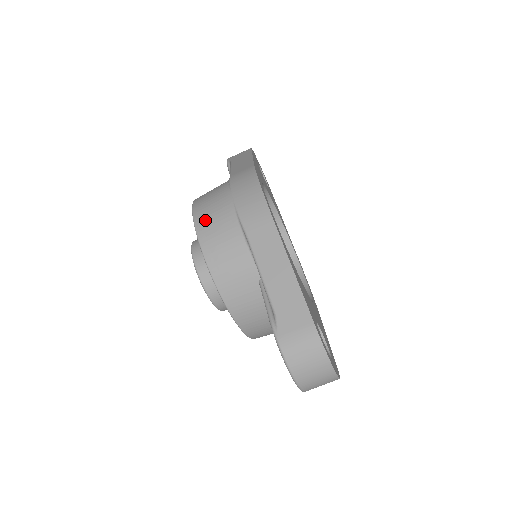
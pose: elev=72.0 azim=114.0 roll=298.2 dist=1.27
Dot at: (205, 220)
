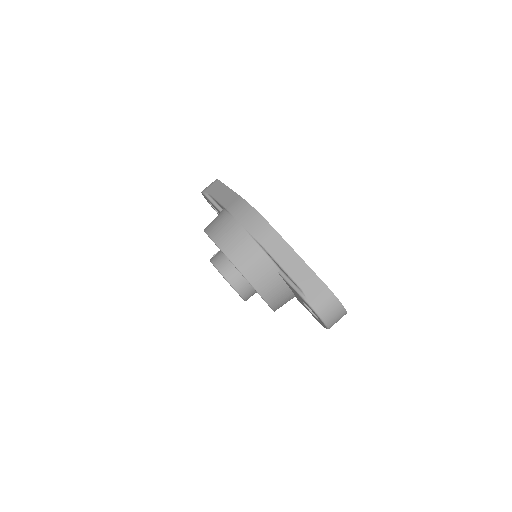
Dot at: (228, 245)
